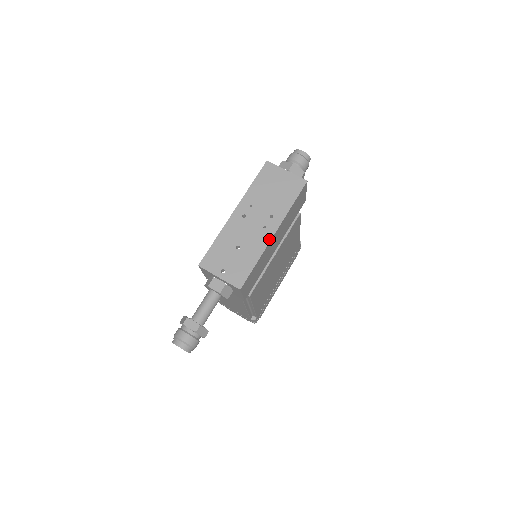
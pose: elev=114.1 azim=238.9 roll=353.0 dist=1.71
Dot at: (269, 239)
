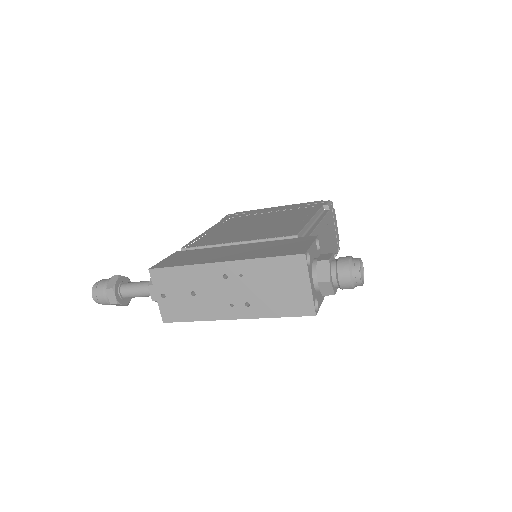
Dot at: (224, 318)
